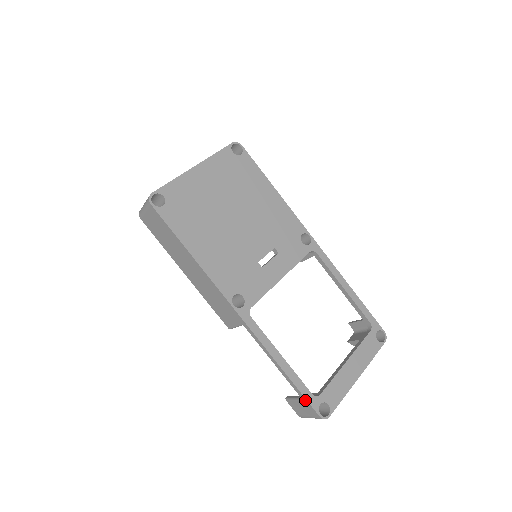
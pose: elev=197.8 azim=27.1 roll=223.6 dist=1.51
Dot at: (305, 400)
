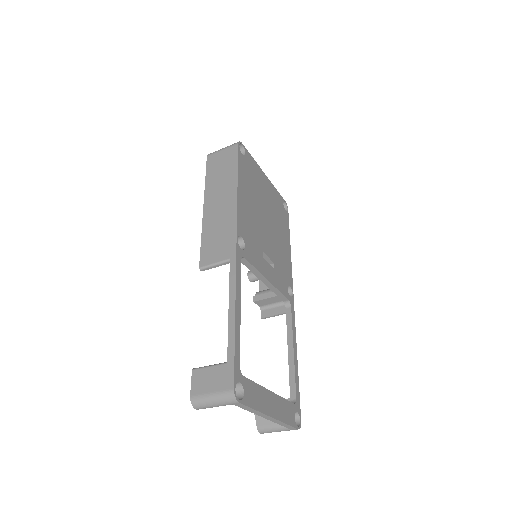
Dot at: (232, 362)
